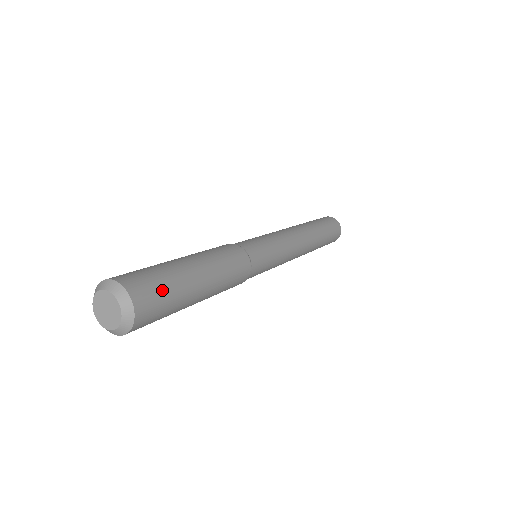
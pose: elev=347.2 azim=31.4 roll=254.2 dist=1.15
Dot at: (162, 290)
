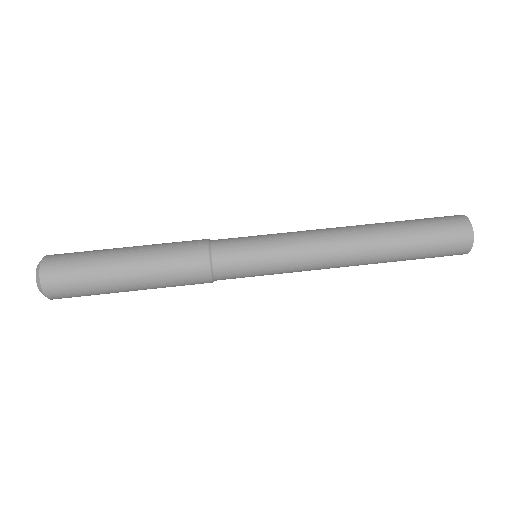
Dot at: (79, 294)
